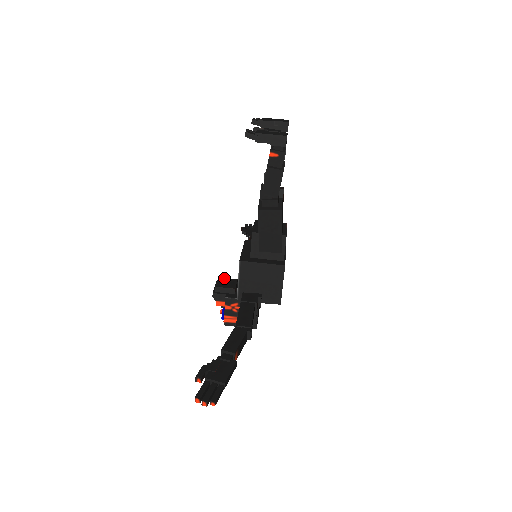
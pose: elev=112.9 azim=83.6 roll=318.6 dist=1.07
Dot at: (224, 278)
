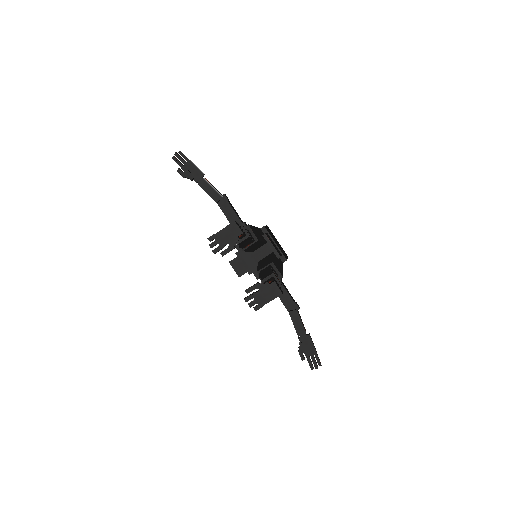
Dot at: (234, 261)
